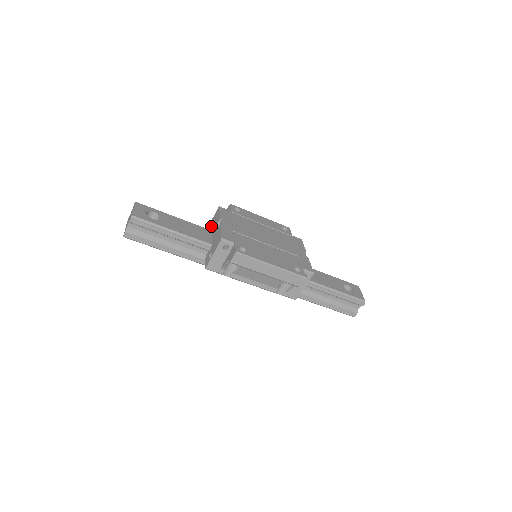
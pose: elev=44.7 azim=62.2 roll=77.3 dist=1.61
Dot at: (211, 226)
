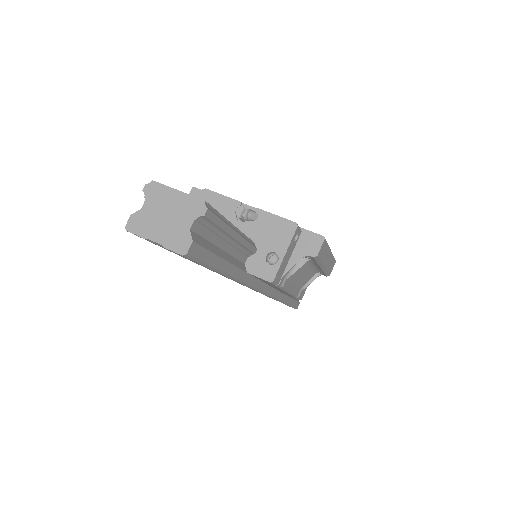
Dot at: (255, 212)
